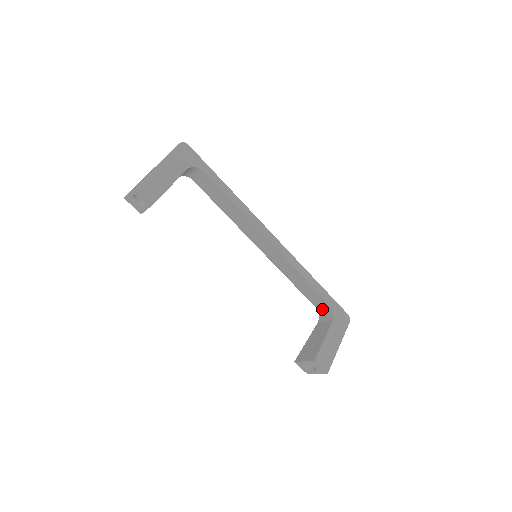
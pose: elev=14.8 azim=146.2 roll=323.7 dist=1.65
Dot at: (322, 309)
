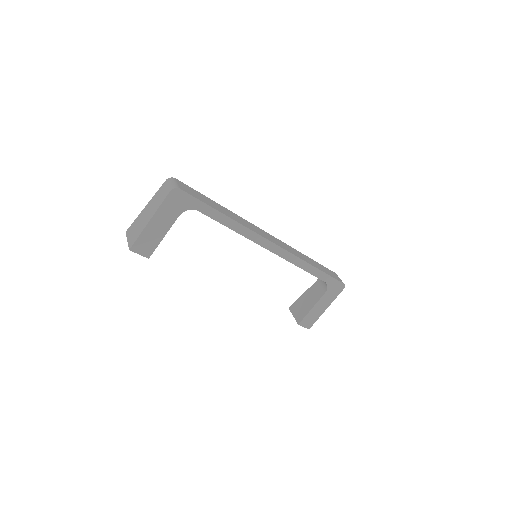
Dot at: occluded
